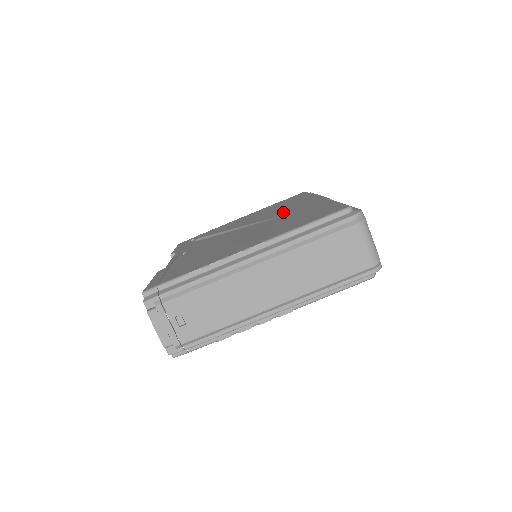
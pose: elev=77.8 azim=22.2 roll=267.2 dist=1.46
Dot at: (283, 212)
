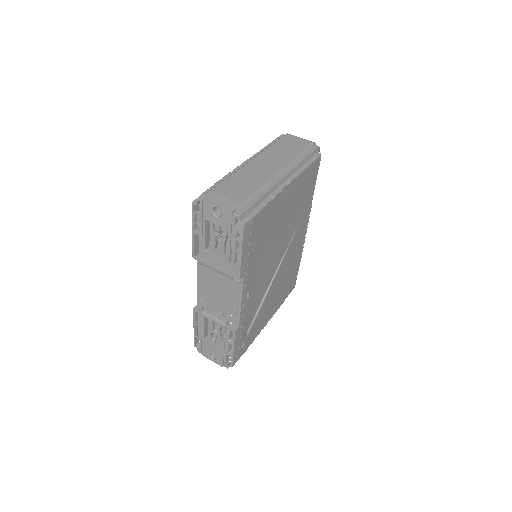
Dot at: occluded
